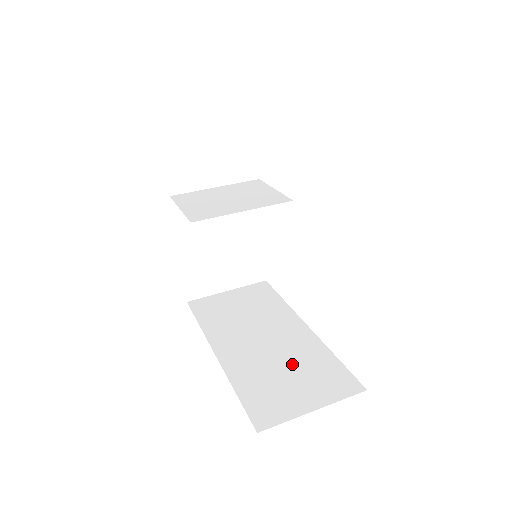
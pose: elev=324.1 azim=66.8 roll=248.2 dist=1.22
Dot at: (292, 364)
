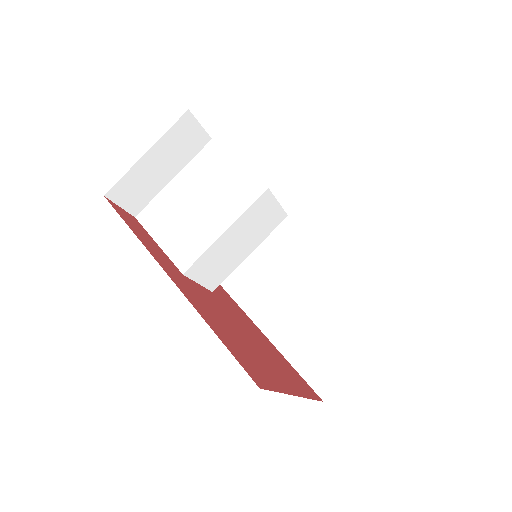
Dot at: (326, 315)
